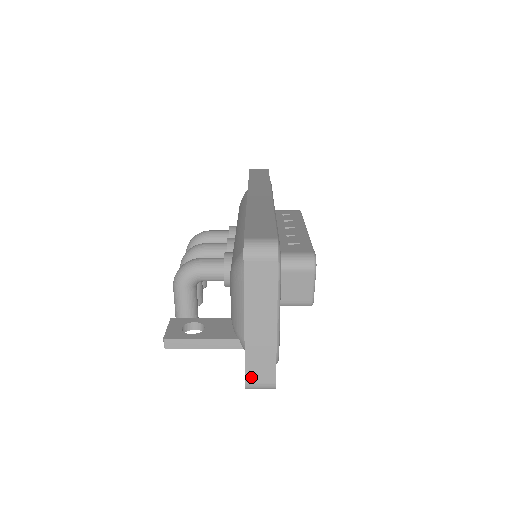
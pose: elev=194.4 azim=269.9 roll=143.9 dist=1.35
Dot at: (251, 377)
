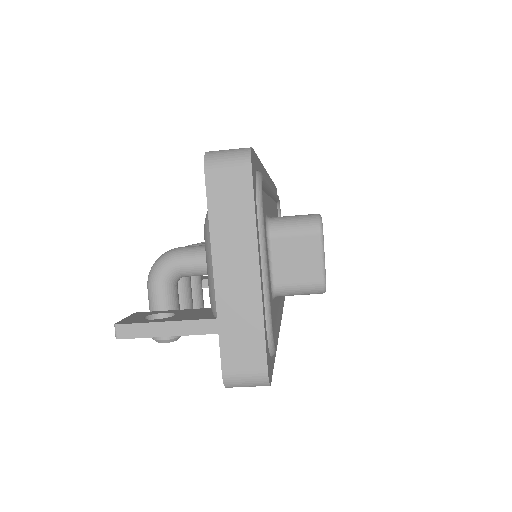
Dot at: (230, 362)
